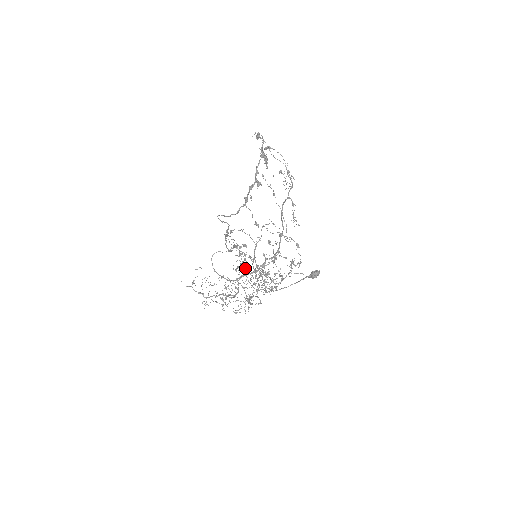
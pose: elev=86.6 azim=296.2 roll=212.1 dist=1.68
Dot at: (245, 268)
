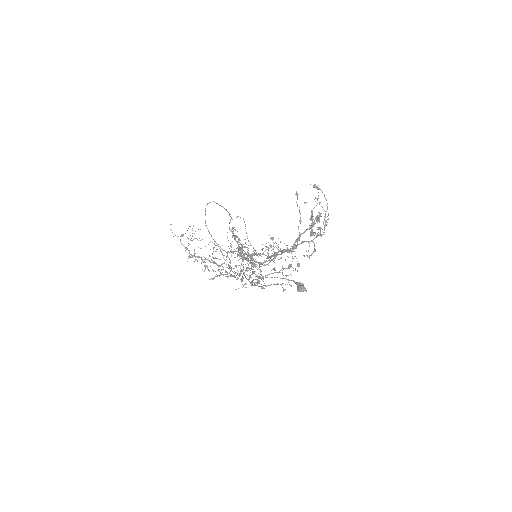
Dot at: (243, 273)
